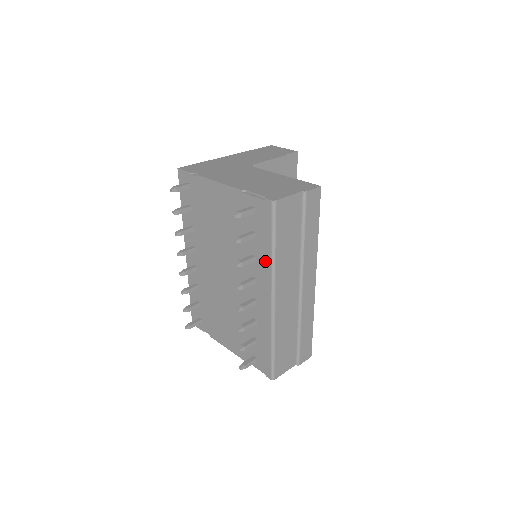
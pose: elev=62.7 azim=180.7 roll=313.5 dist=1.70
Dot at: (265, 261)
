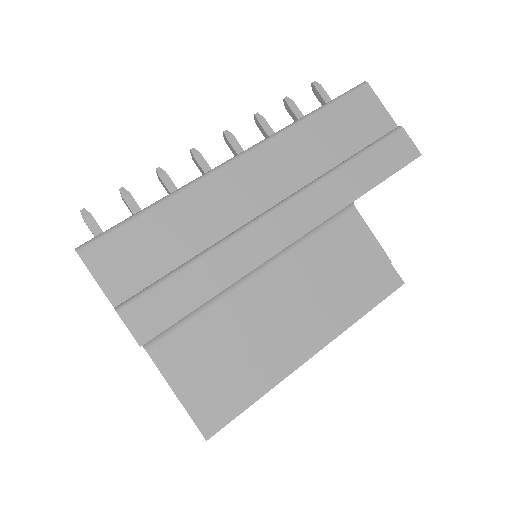
Dot at: occluded
